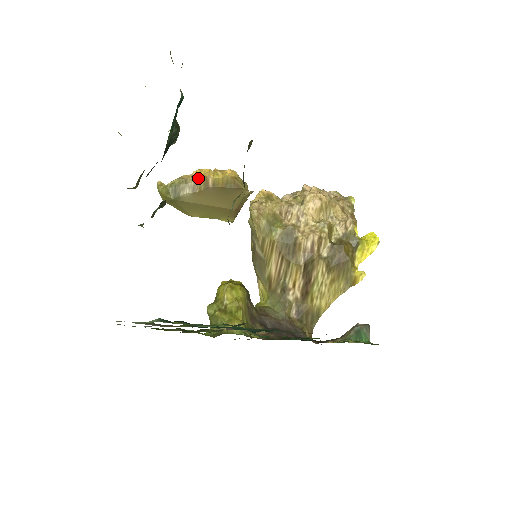
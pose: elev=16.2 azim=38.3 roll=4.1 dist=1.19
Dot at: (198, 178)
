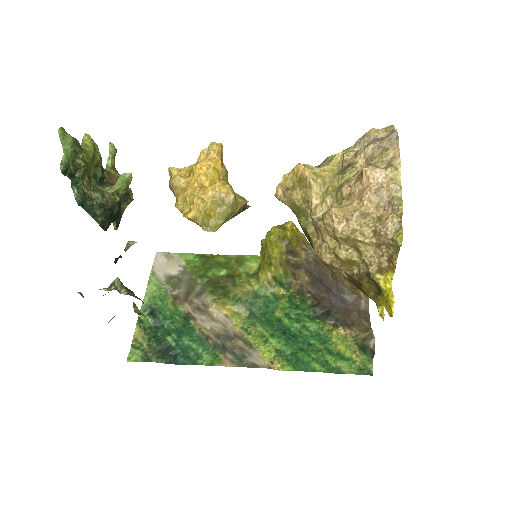
Dot at: (176, 197)
